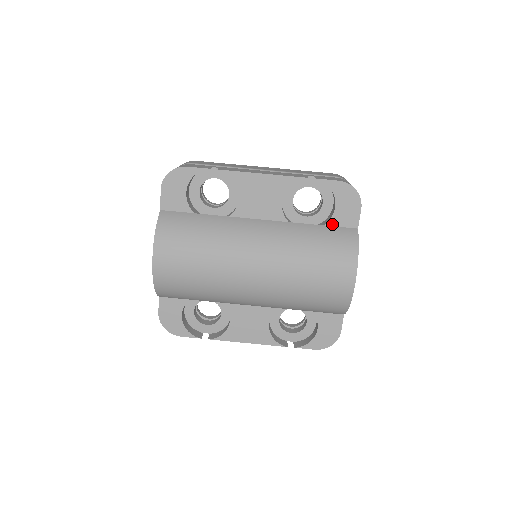
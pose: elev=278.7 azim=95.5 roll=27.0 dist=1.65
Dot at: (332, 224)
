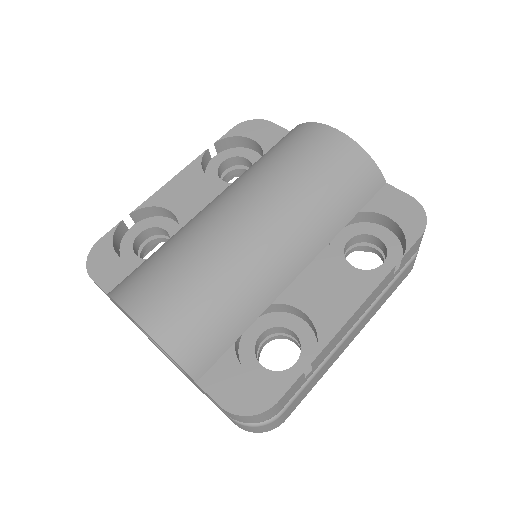
Dot at: (268, 149)
